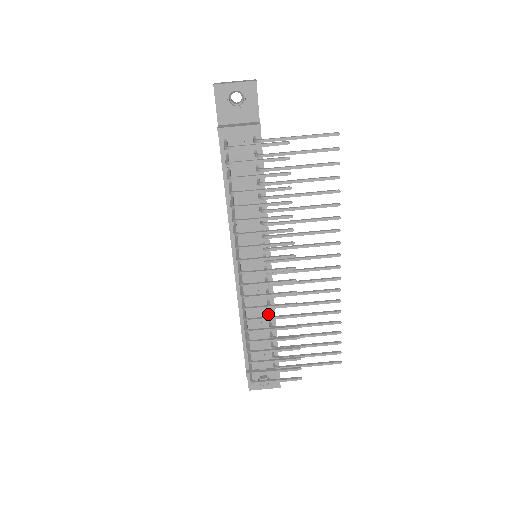
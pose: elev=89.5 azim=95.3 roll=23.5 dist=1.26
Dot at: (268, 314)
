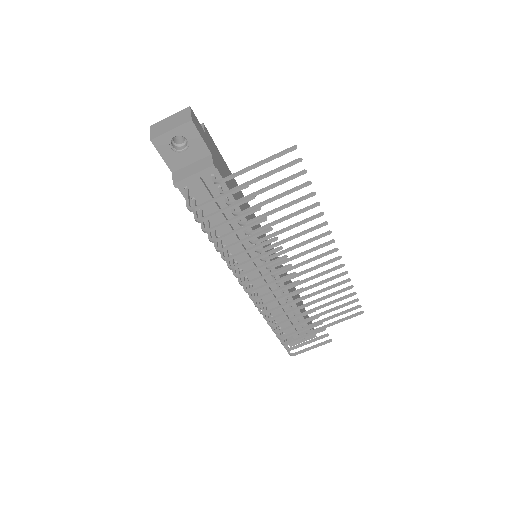
Dot at: occluded
